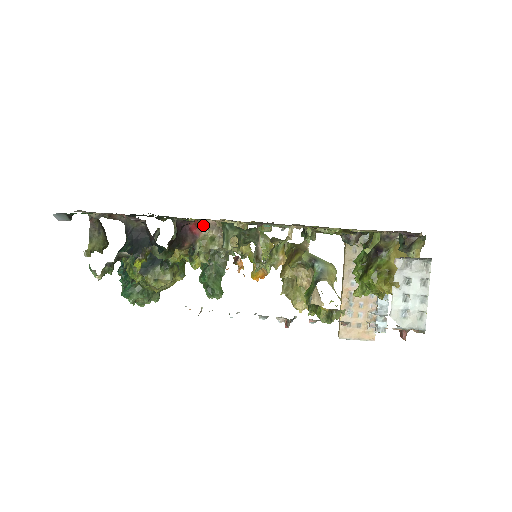
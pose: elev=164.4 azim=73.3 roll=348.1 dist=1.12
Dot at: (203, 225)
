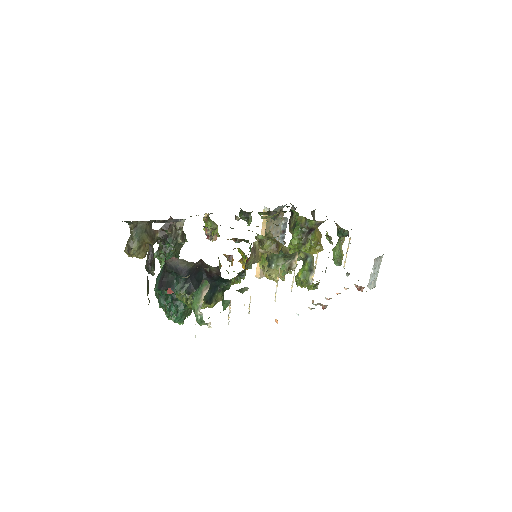
Dot at: (251, 254)
